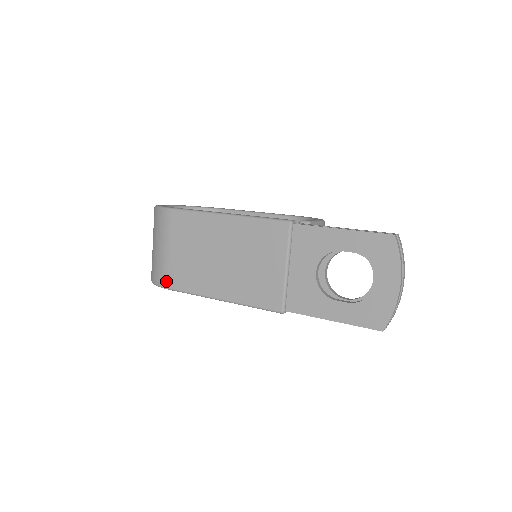
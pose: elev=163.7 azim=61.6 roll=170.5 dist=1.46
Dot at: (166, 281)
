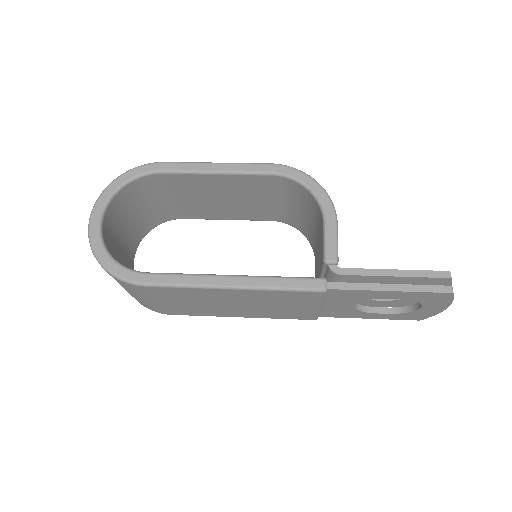
Dot at: (165, 313)
